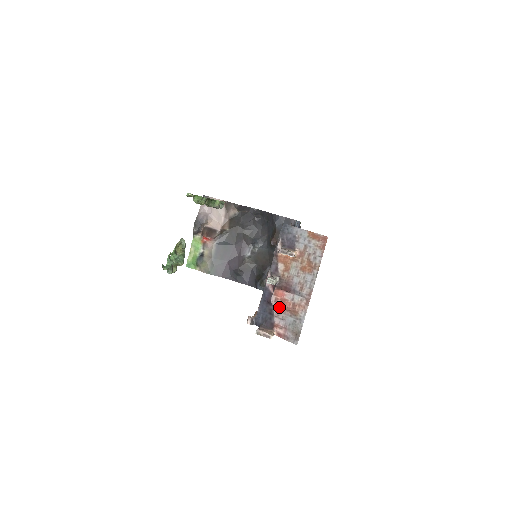
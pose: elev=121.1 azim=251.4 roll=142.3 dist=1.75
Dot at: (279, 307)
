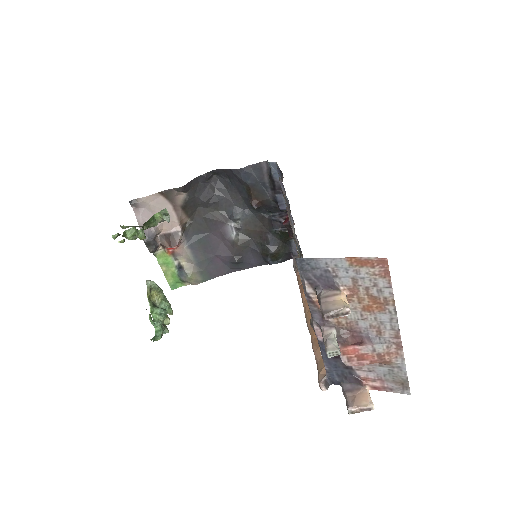
Dot at: (359, 365)
